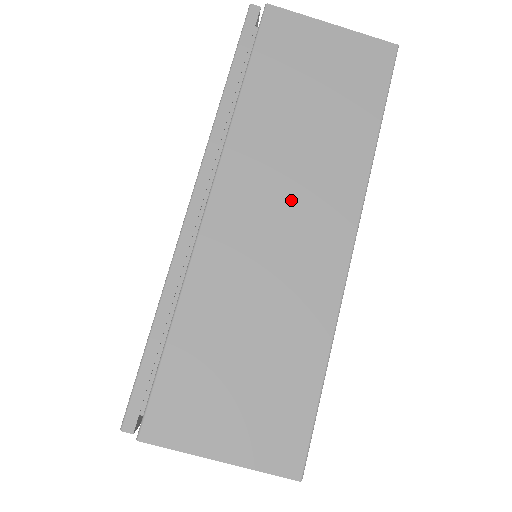
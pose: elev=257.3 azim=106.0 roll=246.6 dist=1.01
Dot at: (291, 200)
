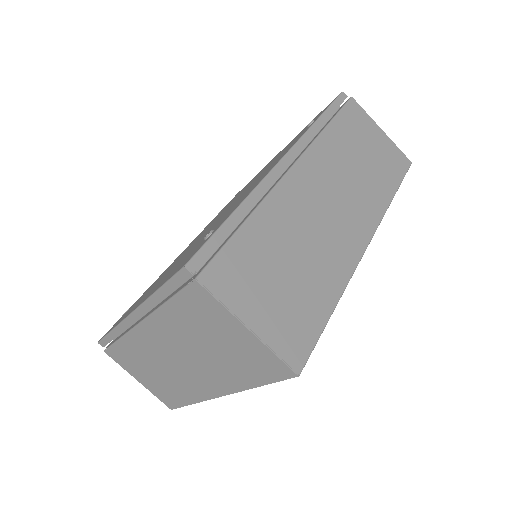
Dot at: (339, 198)
